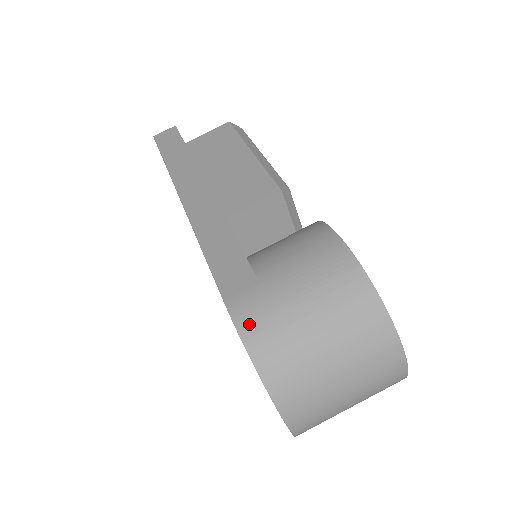
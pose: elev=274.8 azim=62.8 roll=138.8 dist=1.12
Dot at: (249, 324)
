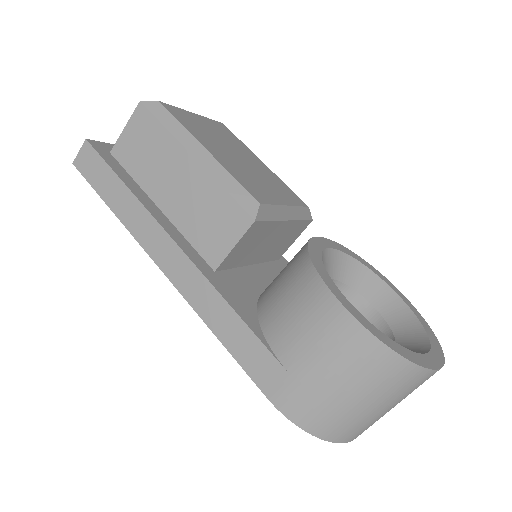
Dot at: (298, 414)
